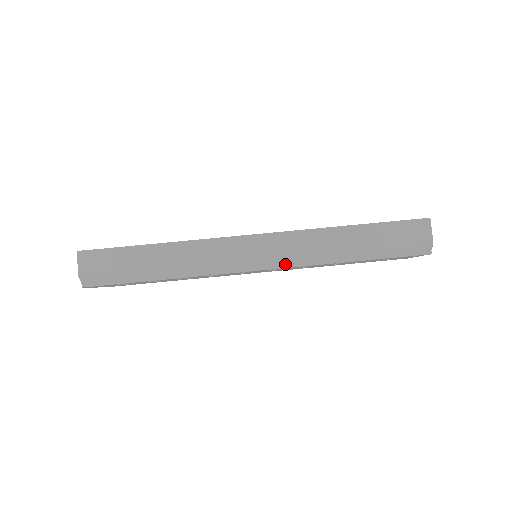
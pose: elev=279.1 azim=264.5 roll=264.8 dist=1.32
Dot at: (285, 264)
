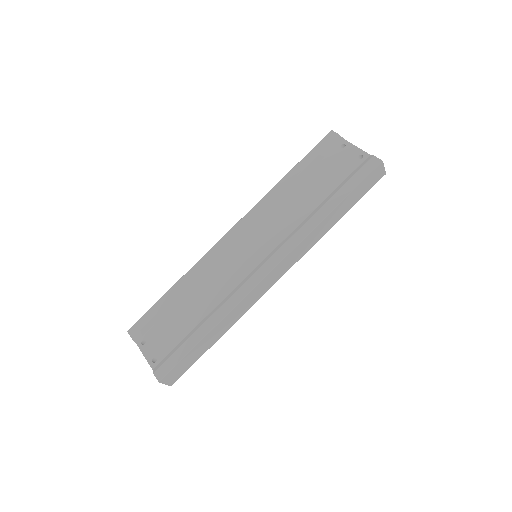
Dot at: occluded
